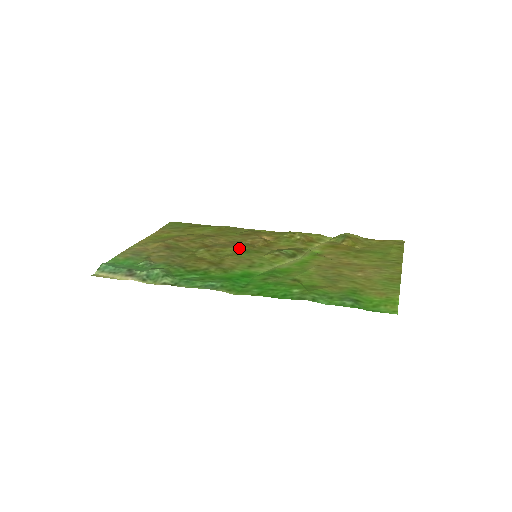
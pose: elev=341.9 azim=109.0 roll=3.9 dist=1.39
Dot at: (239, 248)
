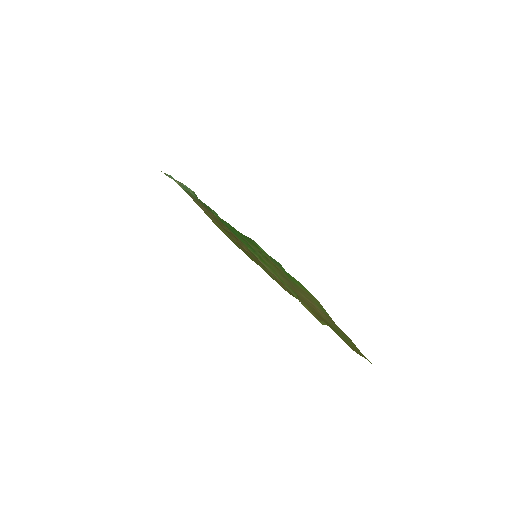
Dot at: occluded
